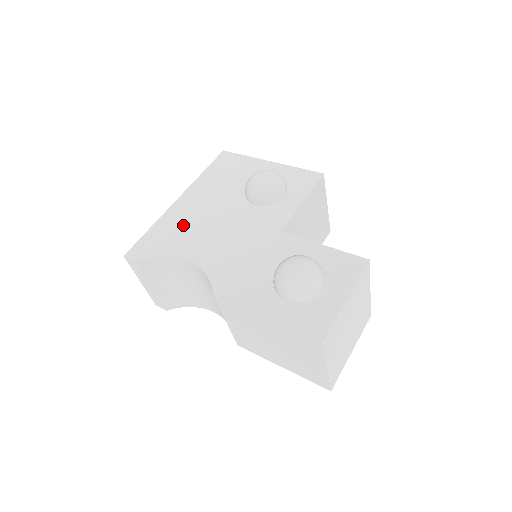
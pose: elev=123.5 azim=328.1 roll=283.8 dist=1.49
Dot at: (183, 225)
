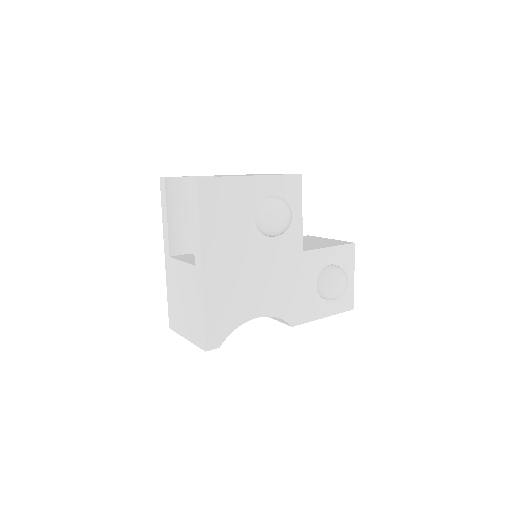
Dot at: (231, 292)
